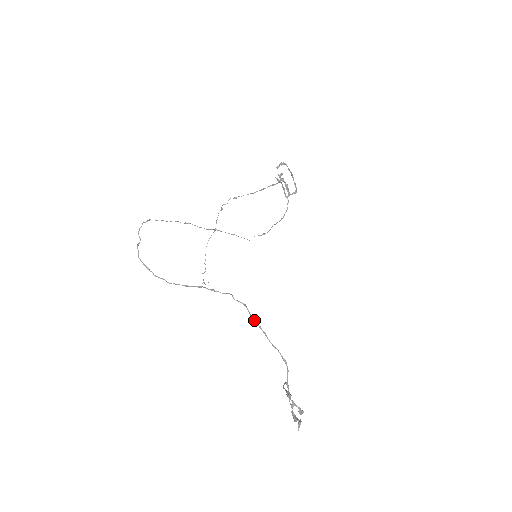
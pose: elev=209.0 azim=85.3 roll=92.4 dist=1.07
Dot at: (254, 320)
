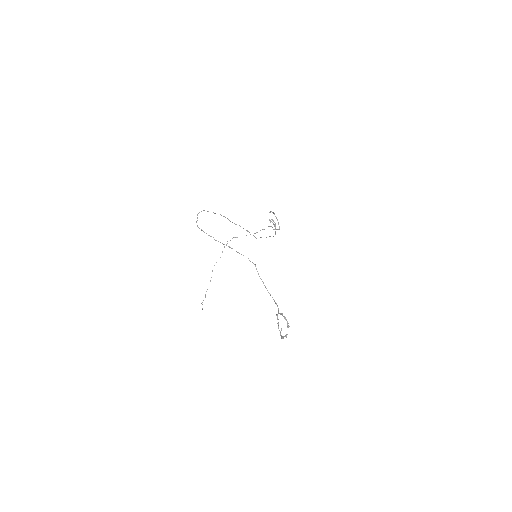
Dot at: (259, 276)
